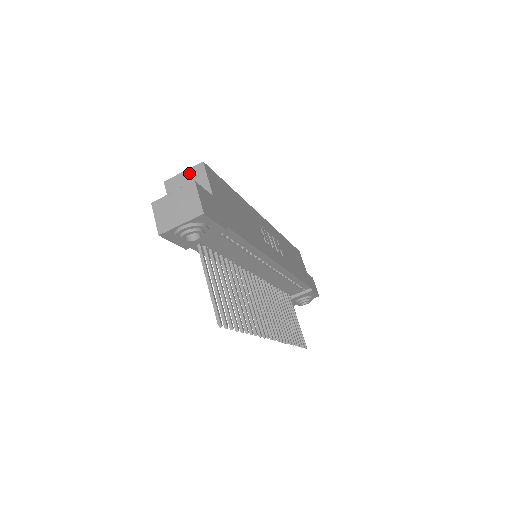
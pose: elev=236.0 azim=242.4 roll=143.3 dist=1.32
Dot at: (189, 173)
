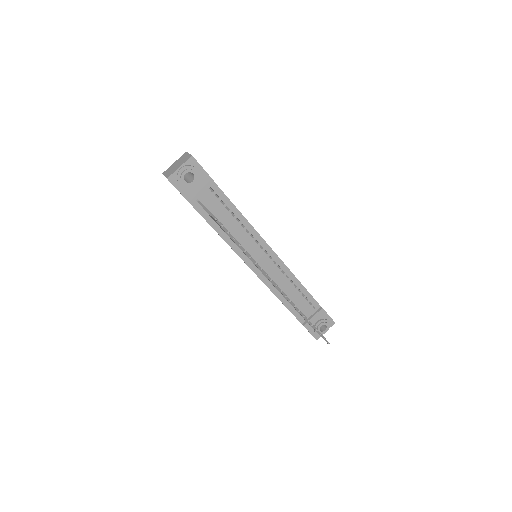
Dot at: occluded
